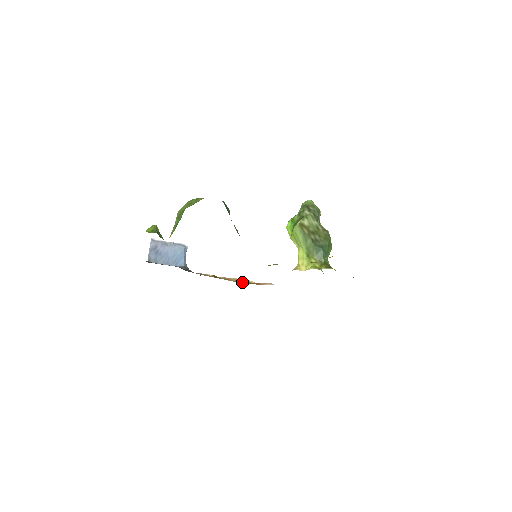
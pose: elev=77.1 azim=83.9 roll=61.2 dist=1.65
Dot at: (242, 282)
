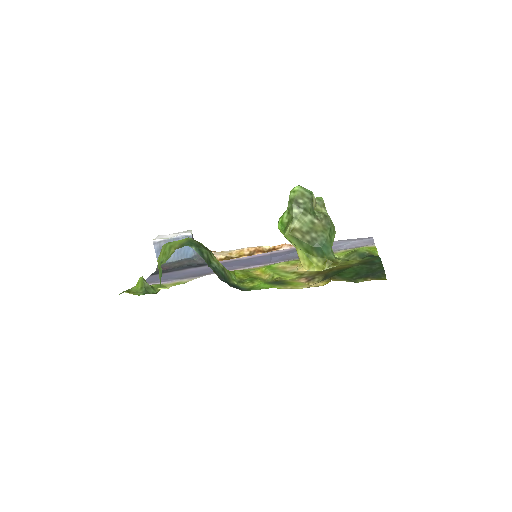
Dot at: (256, 253)
